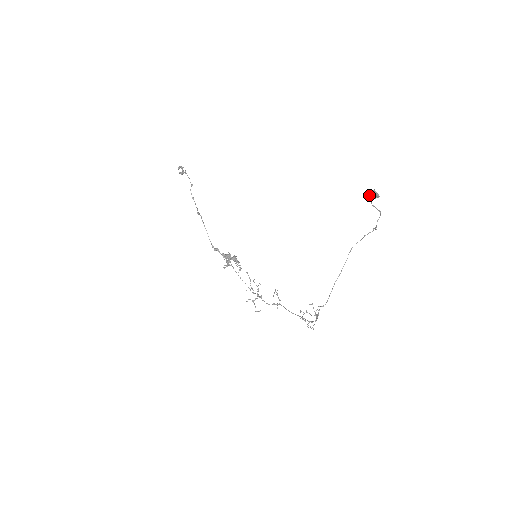
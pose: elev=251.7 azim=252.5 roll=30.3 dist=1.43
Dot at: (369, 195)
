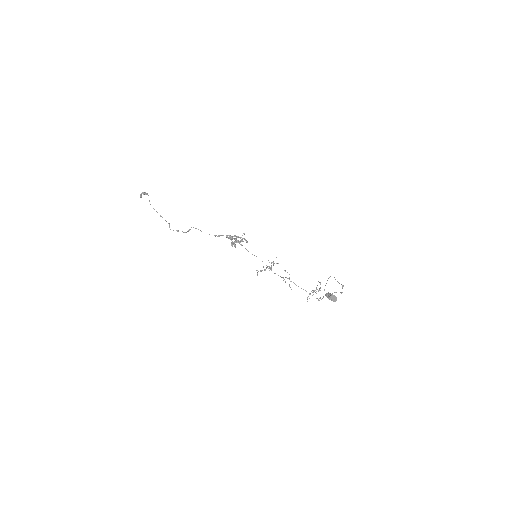
Dot at: (328, 297)
